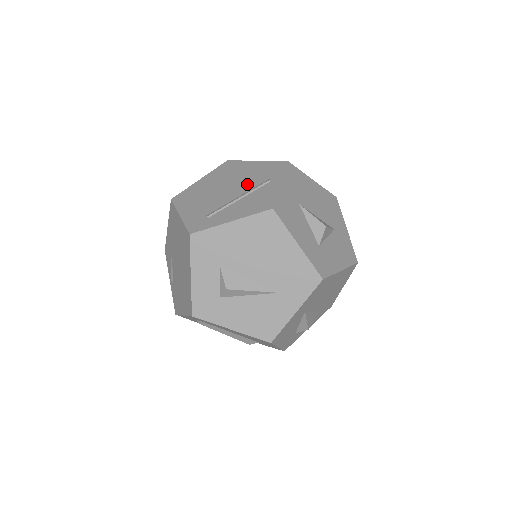
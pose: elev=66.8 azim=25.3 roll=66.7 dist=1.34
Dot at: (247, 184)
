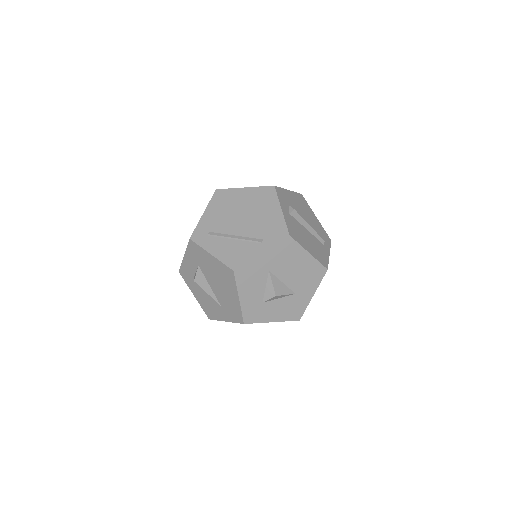
Dot at: (252, 229)
